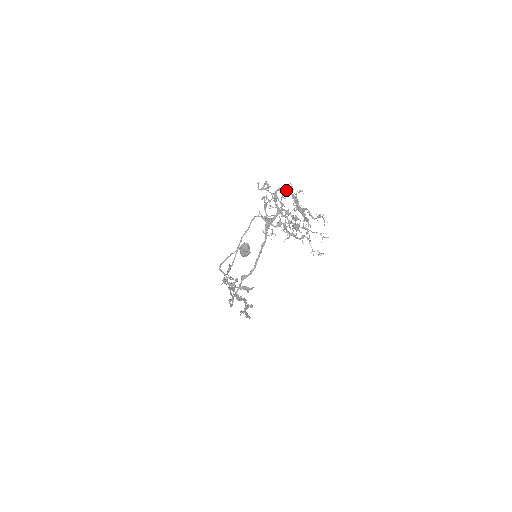
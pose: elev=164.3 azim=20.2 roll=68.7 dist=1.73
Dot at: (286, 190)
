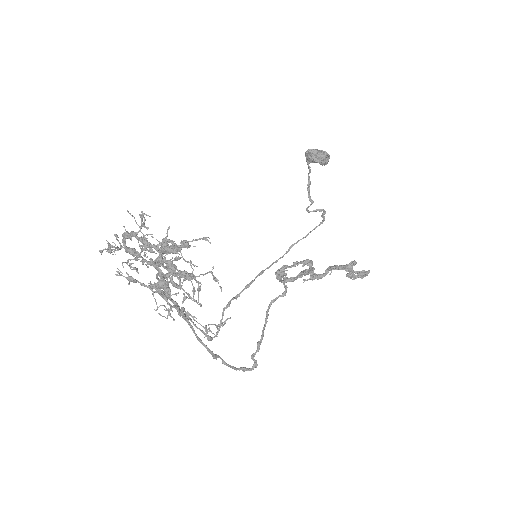
Dot at: (127, 235)
